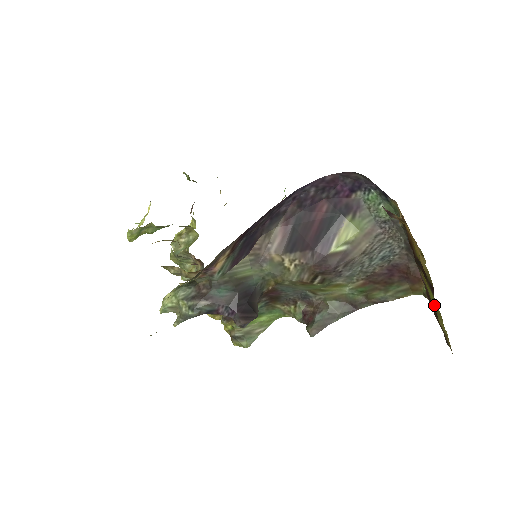
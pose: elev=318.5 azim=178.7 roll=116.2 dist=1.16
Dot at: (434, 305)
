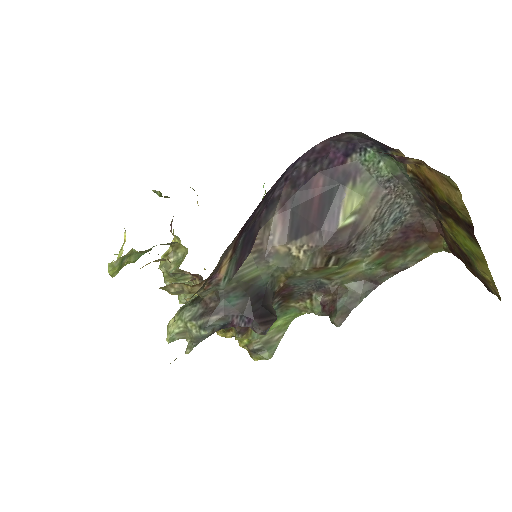
Dot at: (468, 252)
